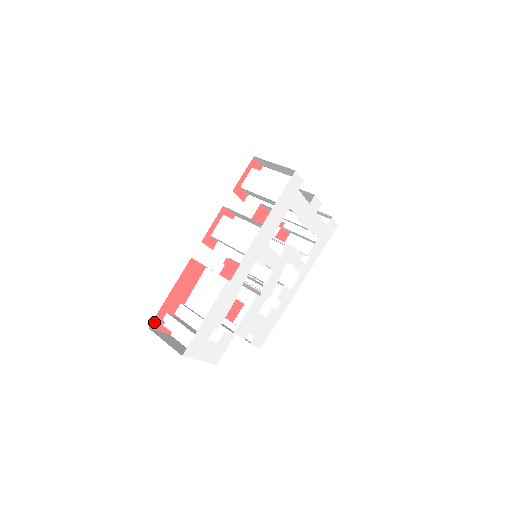
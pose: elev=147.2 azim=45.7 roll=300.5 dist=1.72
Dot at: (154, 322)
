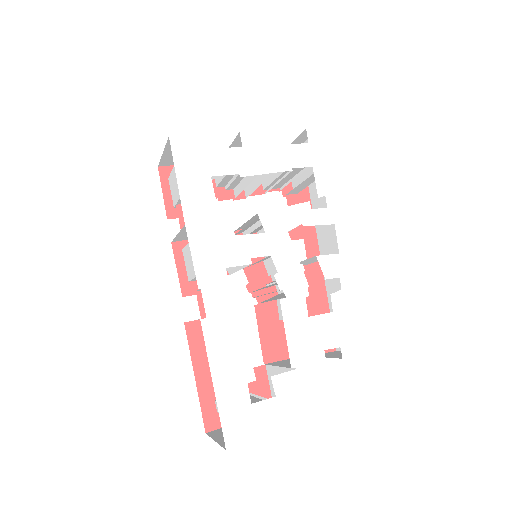
Dot at: (207, 422)
